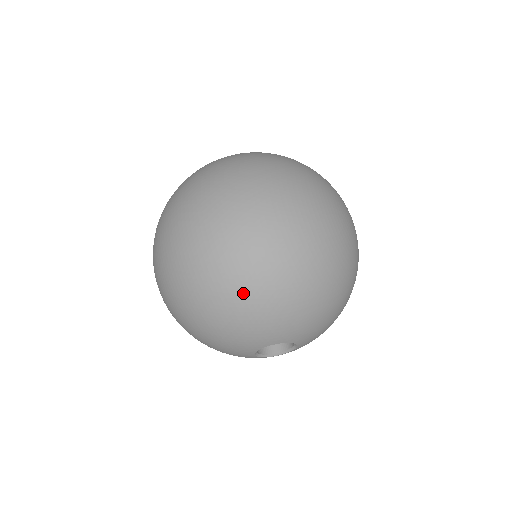
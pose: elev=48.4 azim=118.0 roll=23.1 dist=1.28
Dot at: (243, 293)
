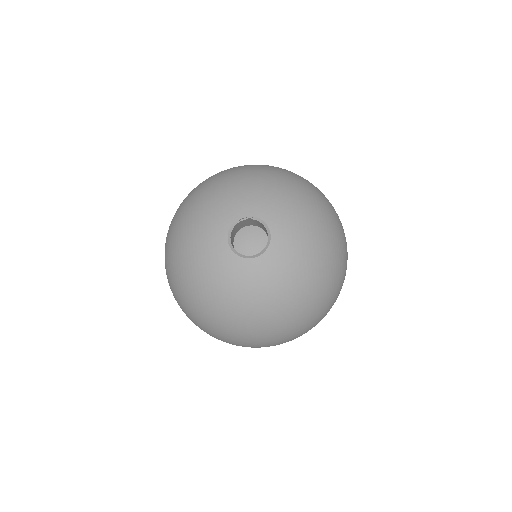
Dot at: (255, 171)
